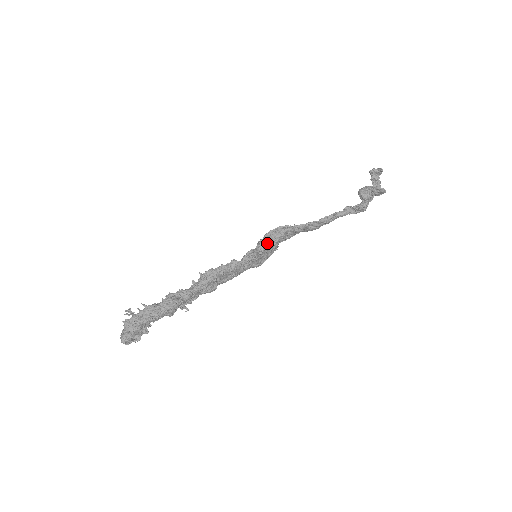
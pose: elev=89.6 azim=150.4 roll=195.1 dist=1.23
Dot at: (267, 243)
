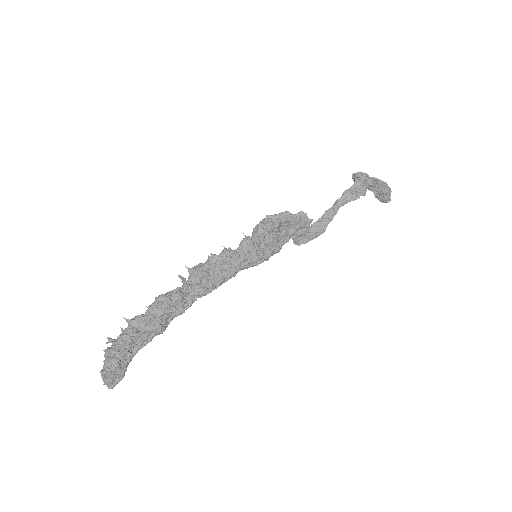
Dot at: (260, 227)
